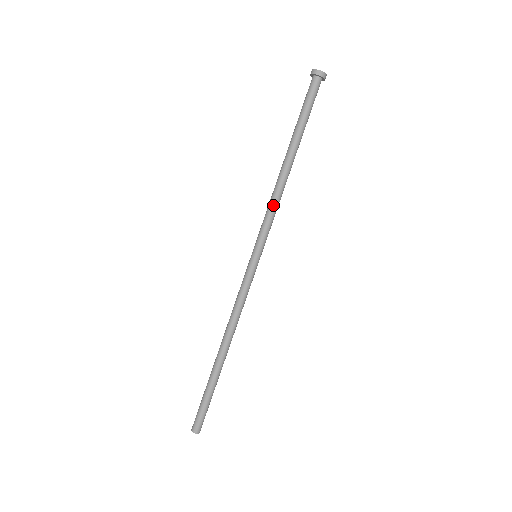
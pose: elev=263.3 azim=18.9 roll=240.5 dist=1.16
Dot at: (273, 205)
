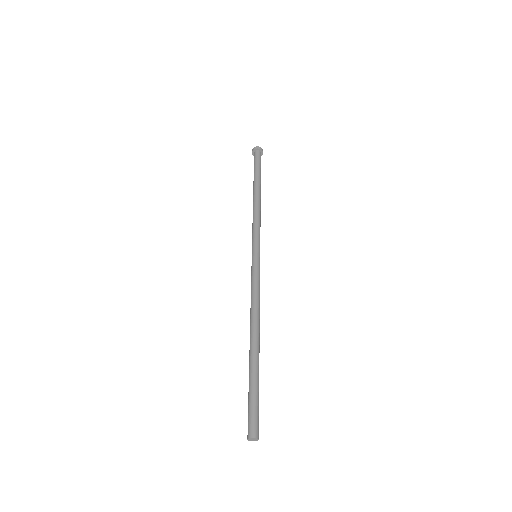
Dot at: (259, 219)
